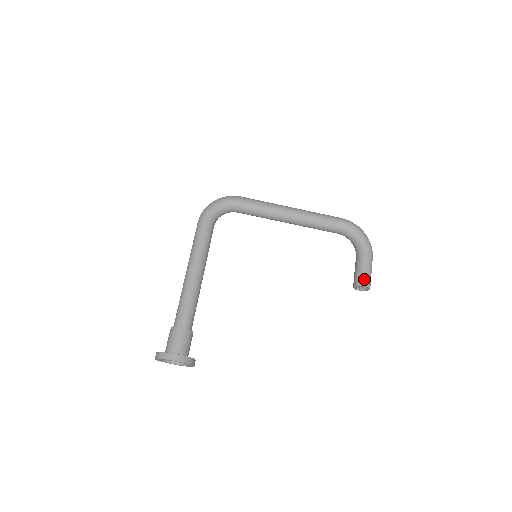
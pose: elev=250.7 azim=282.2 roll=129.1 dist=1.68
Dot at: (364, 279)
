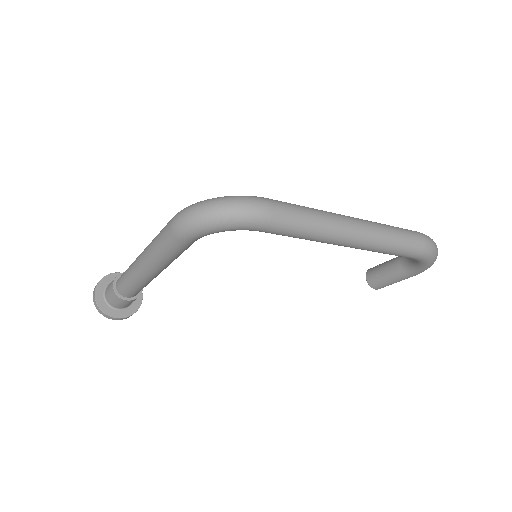
Dot at: (381, 287)
